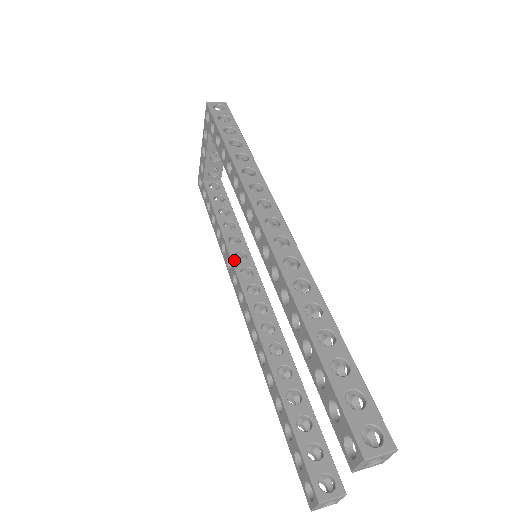
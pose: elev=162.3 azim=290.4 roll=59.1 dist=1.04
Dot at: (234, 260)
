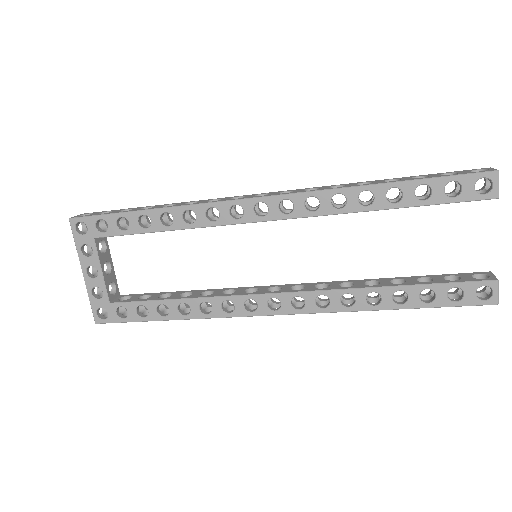
Dot at: (232, 295)
